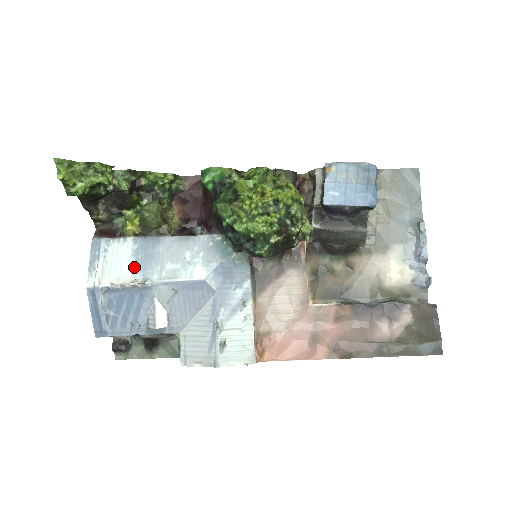
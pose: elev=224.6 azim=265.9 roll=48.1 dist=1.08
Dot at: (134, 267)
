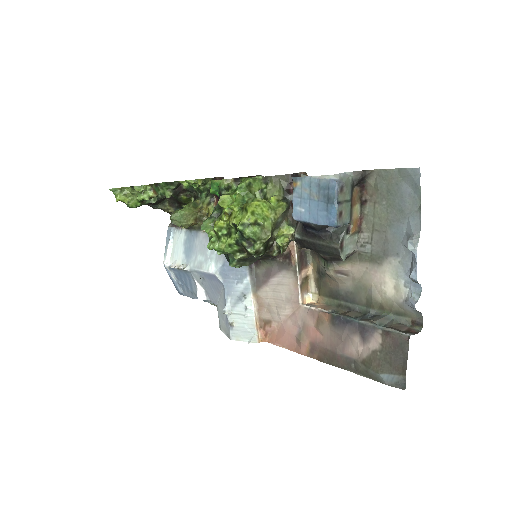
Dot at: (183, 254)
